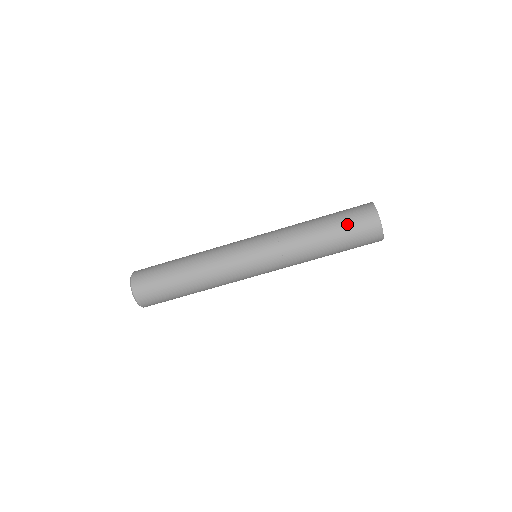
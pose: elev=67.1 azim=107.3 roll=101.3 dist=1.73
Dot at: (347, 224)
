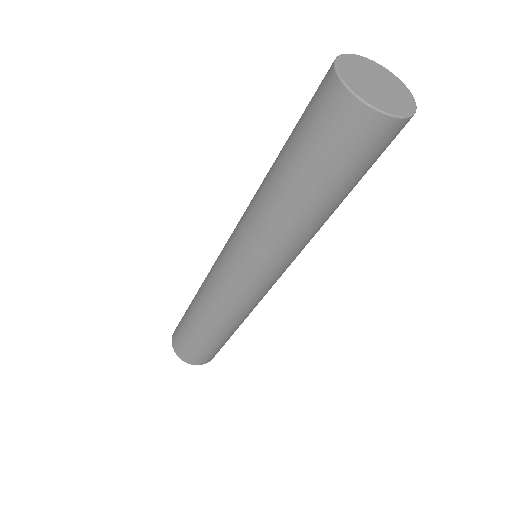
Dot at: (308, 147)
